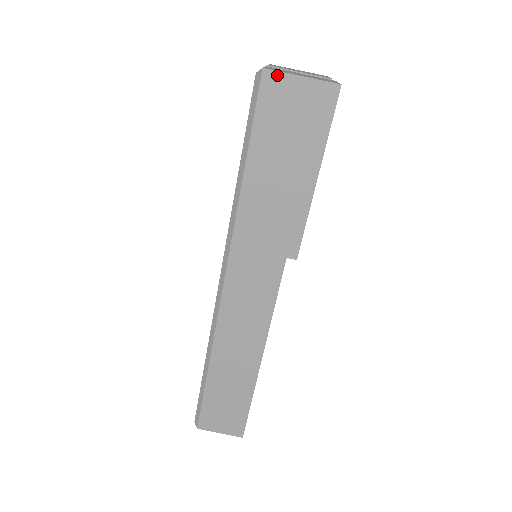
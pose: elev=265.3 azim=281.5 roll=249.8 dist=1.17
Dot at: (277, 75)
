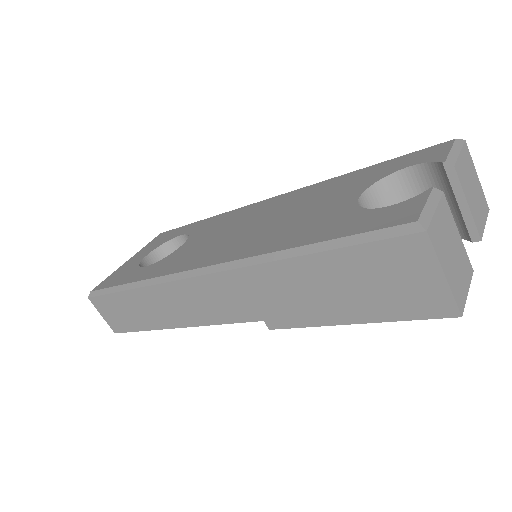
Dot at: (429, 249)
